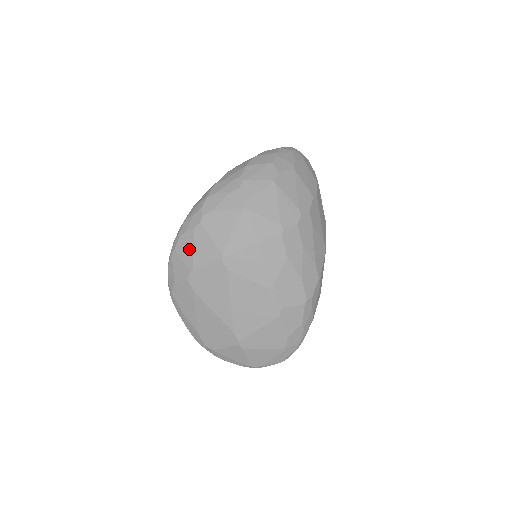
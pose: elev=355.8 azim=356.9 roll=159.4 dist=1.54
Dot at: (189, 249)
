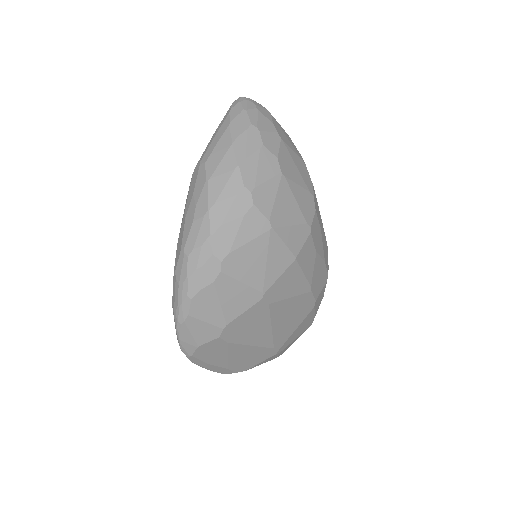
Dot at: (213, 307)
